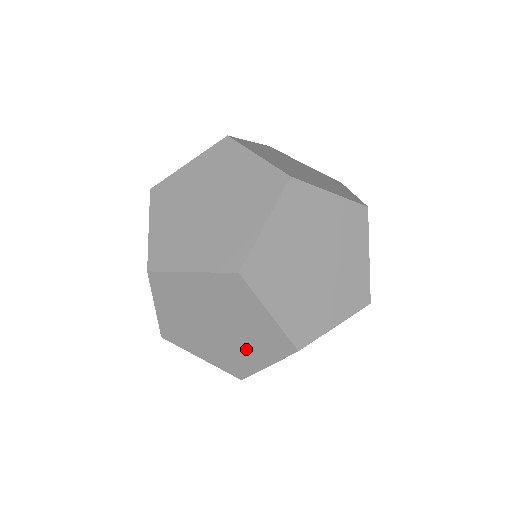
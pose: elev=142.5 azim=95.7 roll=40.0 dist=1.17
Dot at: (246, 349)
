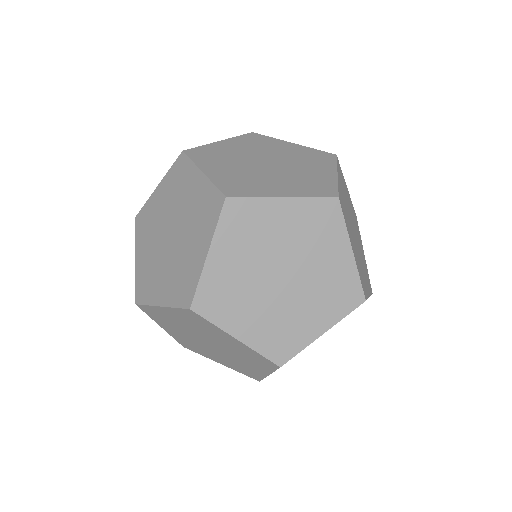
Dot at: occluded
